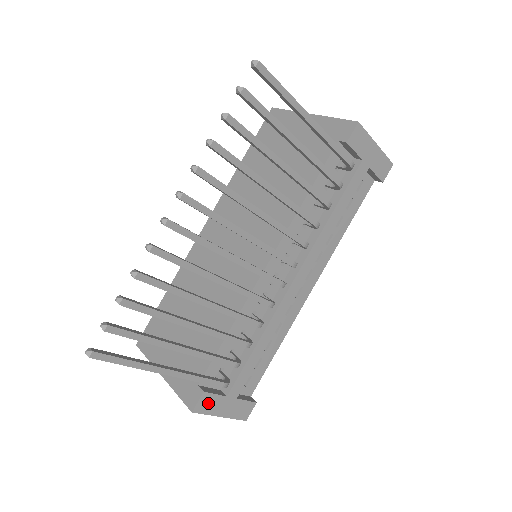
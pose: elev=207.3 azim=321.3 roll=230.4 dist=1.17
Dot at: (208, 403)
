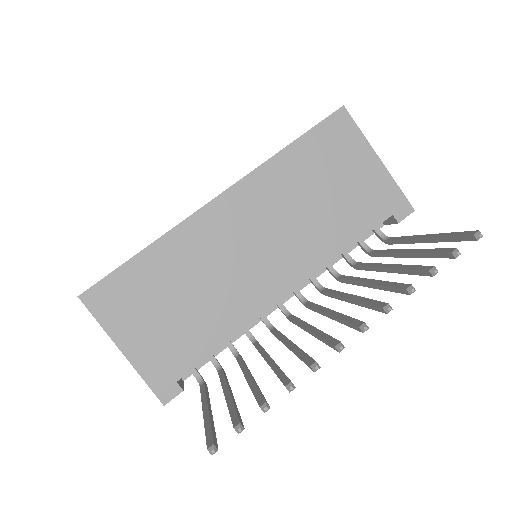
Dot at: occluded
